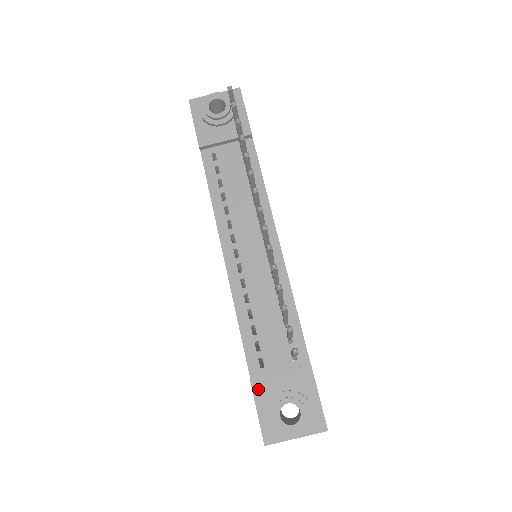
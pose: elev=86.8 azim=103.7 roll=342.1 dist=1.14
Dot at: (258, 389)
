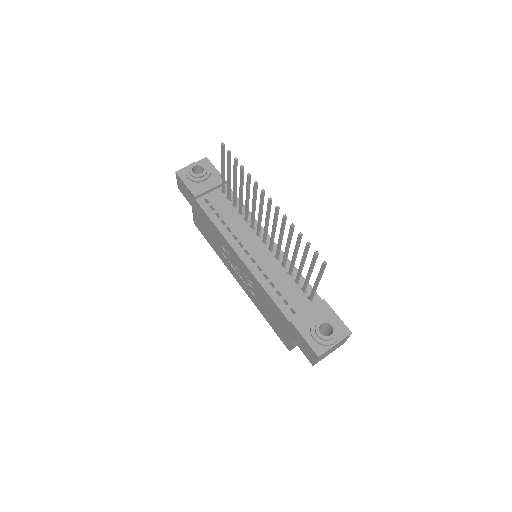
Dot at: (299, 325)
